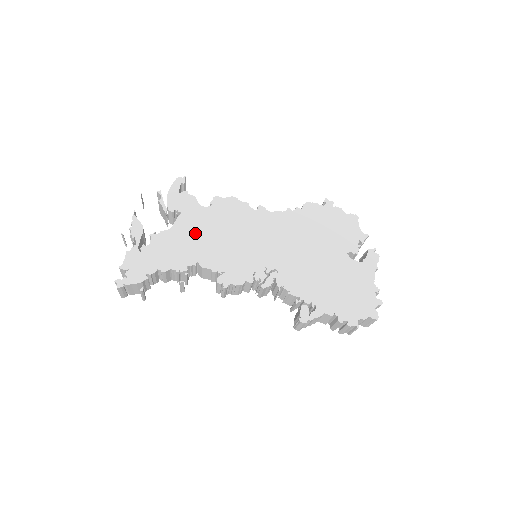
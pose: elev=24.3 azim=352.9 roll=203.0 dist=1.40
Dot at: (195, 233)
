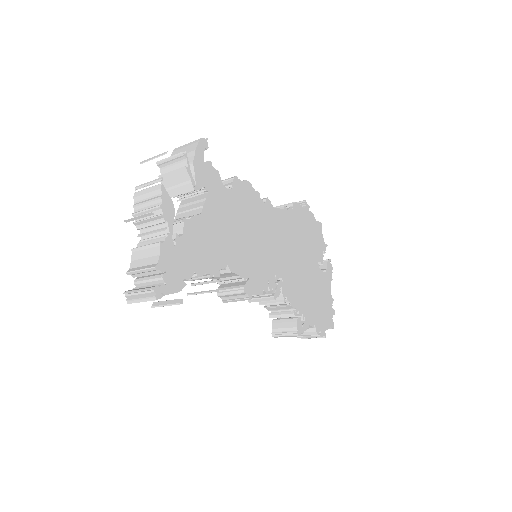
Dot at: (223, 224)
